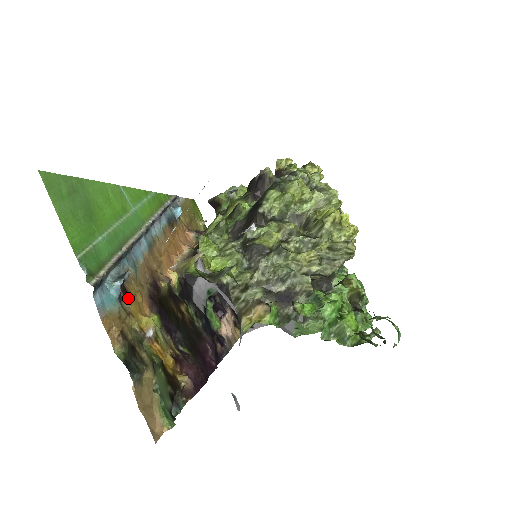
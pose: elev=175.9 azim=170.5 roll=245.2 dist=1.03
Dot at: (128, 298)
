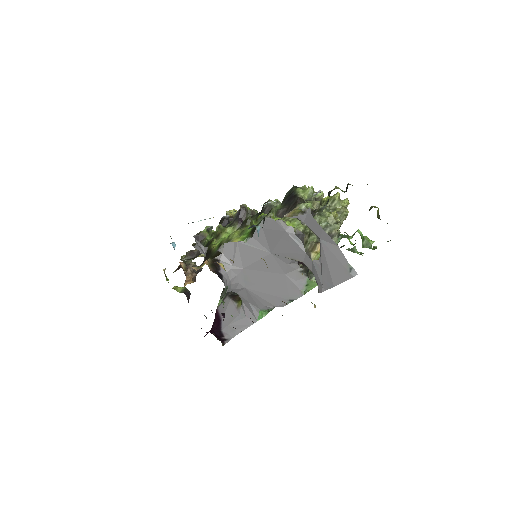
Dot at: occluded
